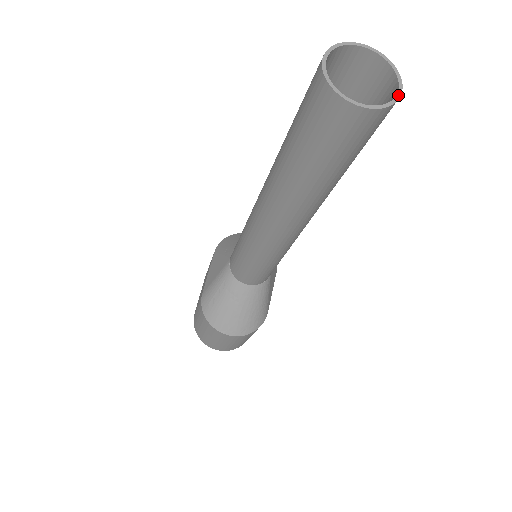
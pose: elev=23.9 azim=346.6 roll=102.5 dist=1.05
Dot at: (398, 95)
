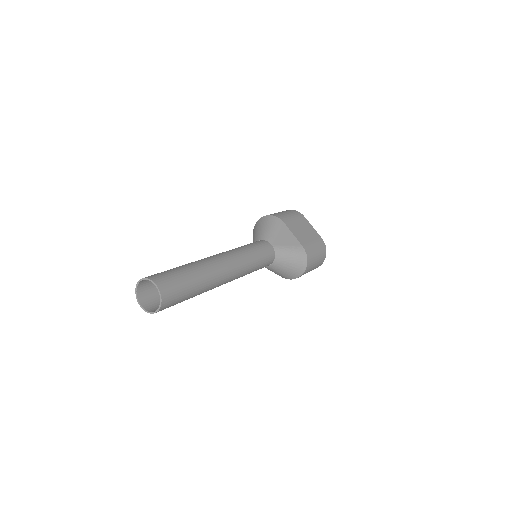
Dot at: (159, 291)
